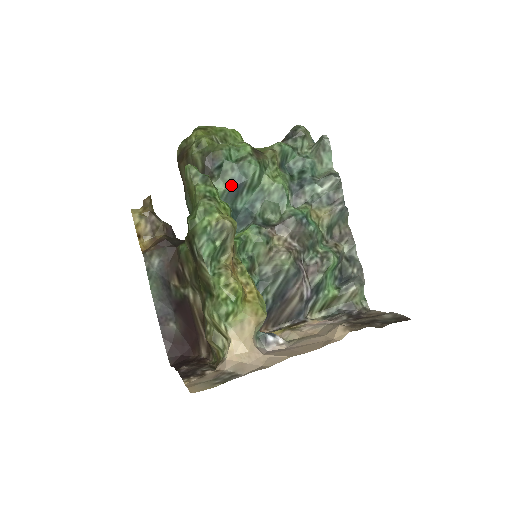
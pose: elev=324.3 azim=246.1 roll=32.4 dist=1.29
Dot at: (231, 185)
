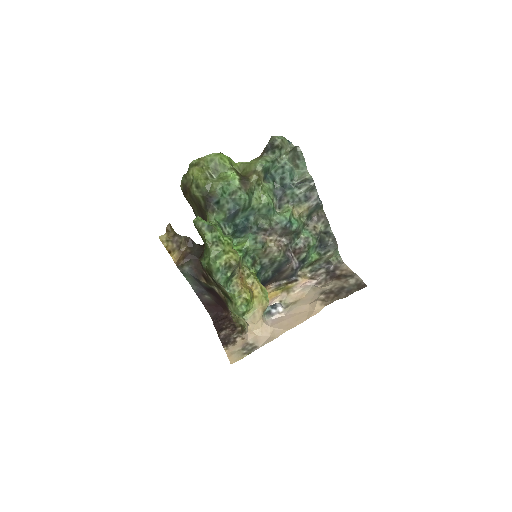
Dot at: (229, 213)
